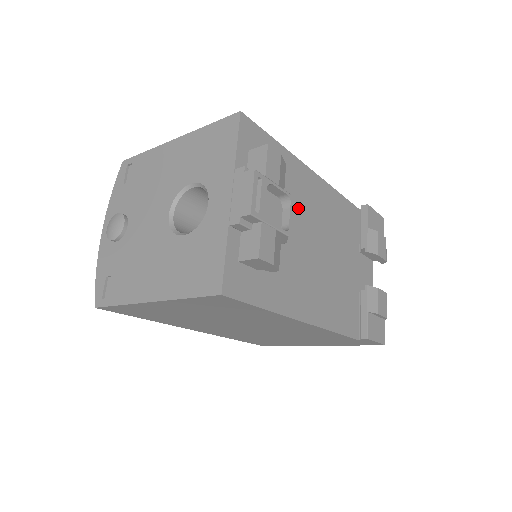
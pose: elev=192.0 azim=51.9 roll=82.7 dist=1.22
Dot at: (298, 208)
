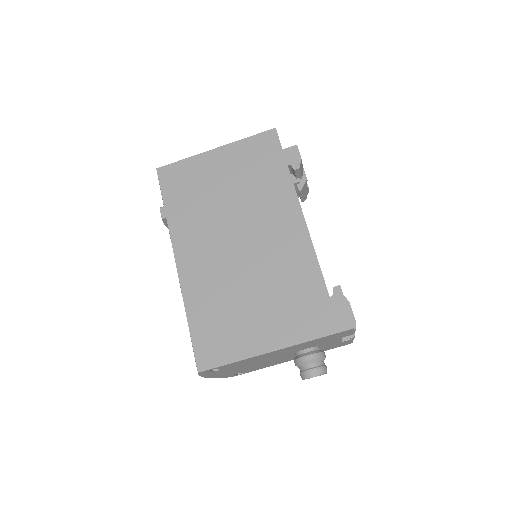
Dot at: occluded
